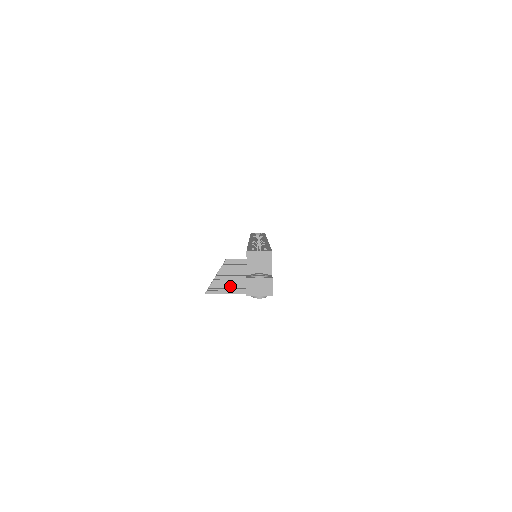
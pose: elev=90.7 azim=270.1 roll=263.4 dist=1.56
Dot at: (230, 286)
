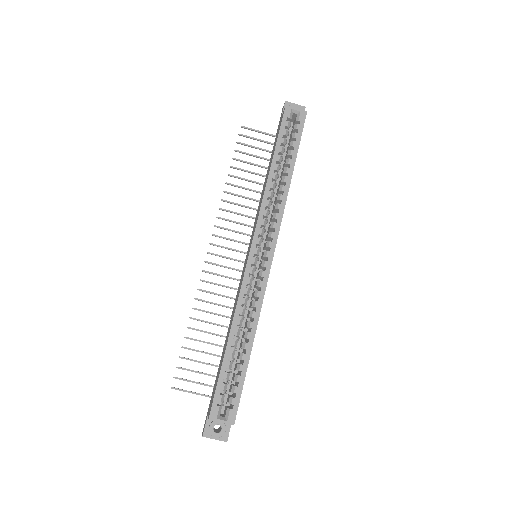
Dot at: occluded
